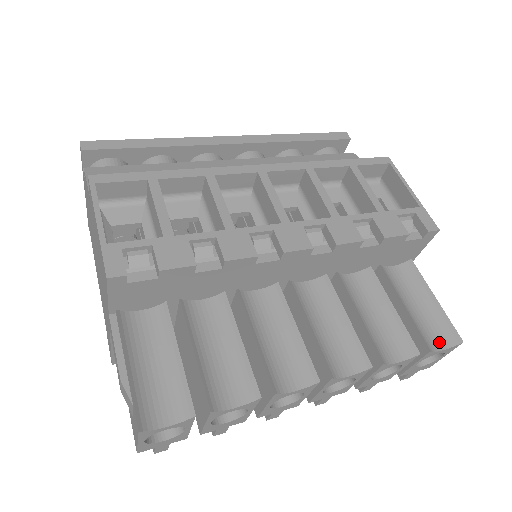
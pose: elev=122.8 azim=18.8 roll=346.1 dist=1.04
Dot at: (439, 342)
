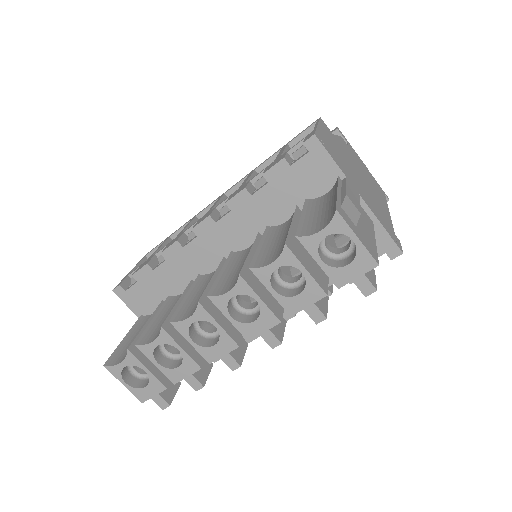
Dot at: (323, 226)
